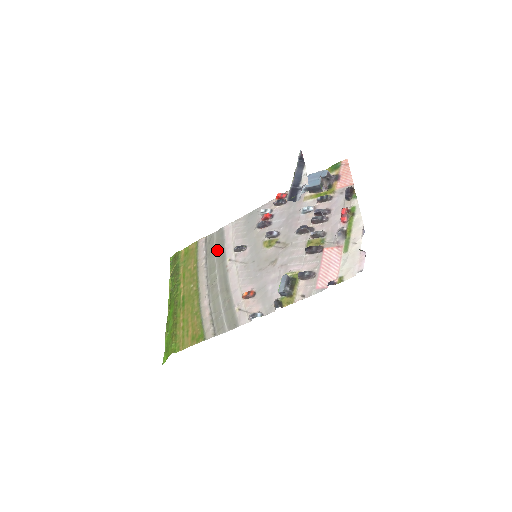
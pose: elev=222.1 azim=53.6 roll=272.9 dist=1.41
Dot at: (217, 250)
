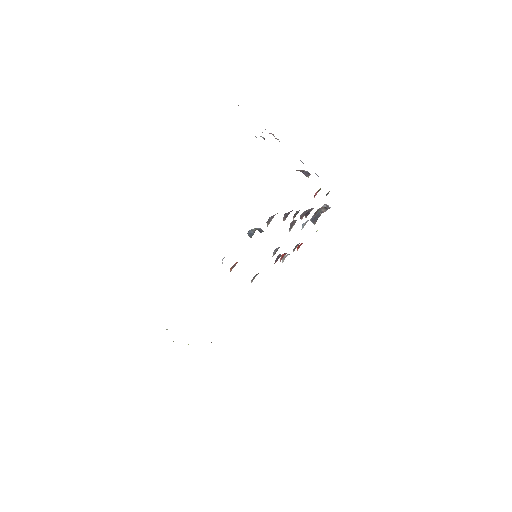
Dot at: occluded
